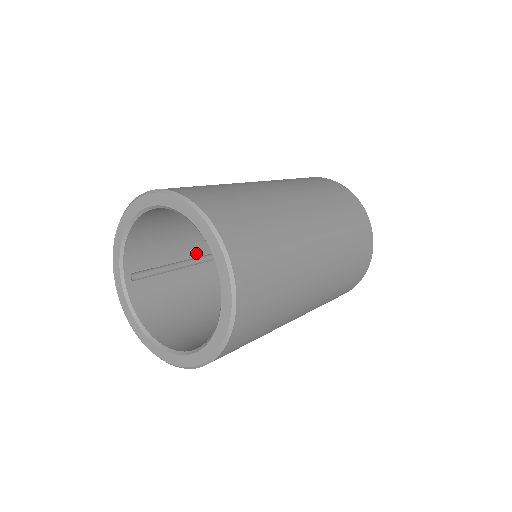
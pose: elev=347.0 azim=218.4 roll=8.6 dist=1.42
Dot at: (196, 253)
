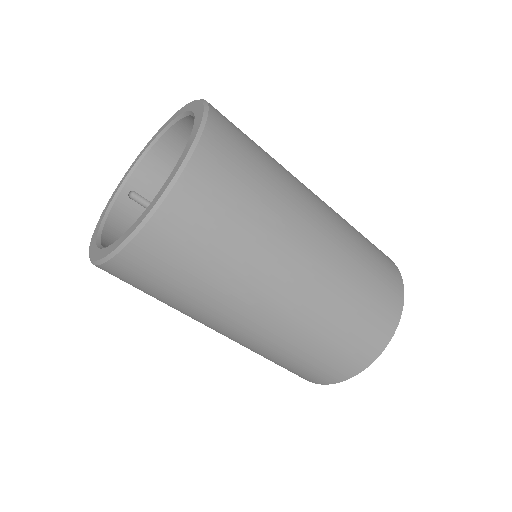
Dot at: occluded
